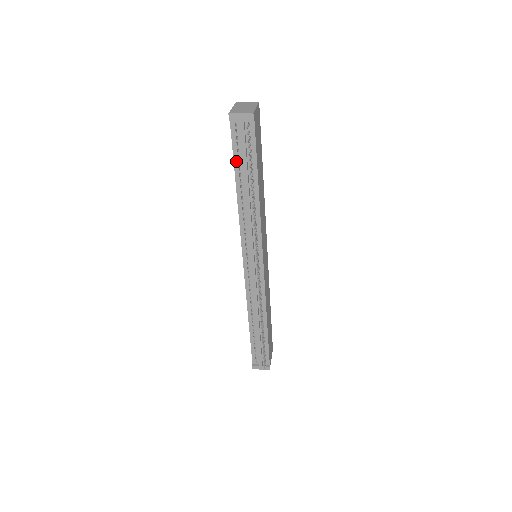
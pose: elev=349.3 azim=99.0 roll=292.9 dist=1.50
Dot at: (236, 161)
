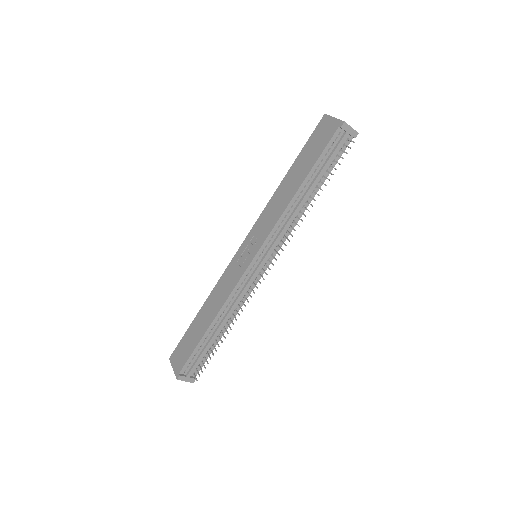
Dot at: (318, 163)
